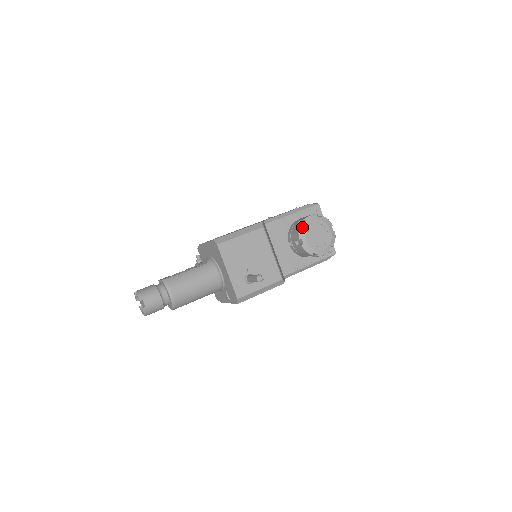
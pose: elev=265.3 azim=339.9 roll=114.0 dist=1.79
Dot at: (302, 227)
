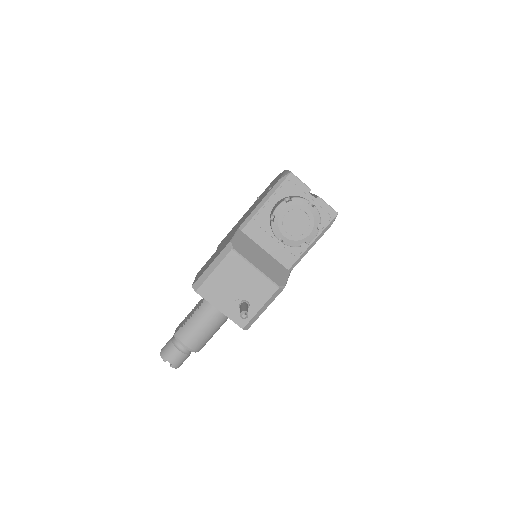
Dot at: (273, 225)
